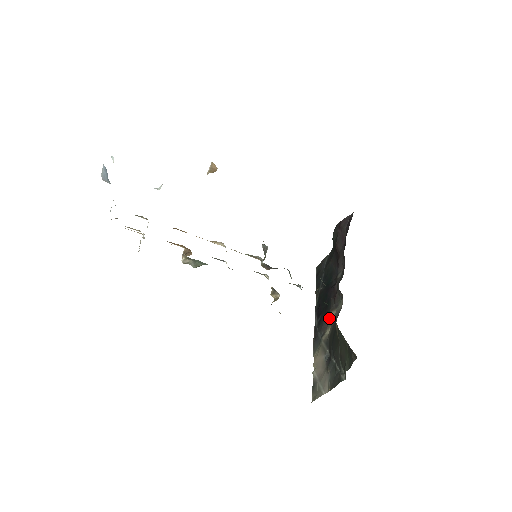
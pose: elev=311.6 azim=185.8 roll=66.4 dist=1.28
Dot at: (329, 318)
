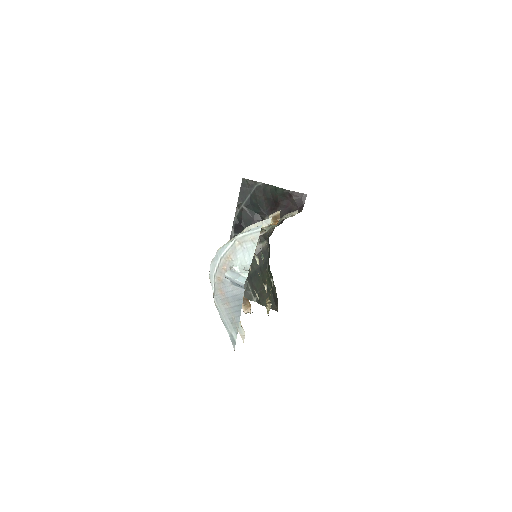
Dot at: occluded
